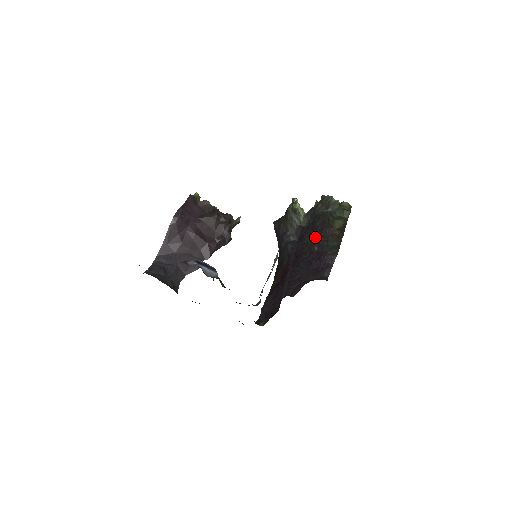
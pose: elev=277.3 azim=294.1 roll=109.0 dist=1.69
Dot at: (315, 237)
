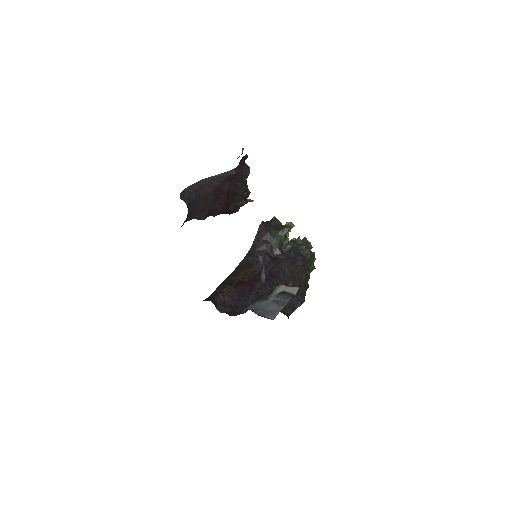
Dot at: (293, 274)
